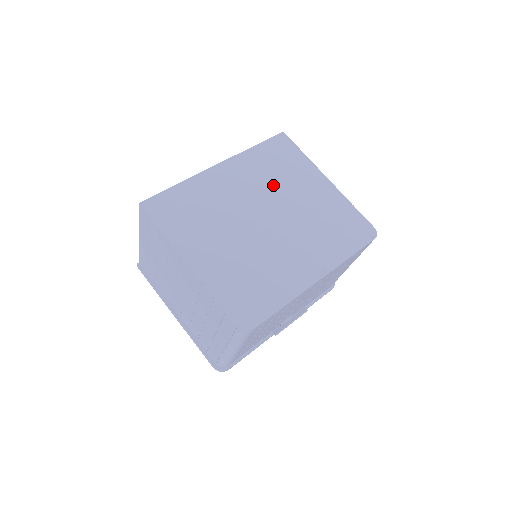
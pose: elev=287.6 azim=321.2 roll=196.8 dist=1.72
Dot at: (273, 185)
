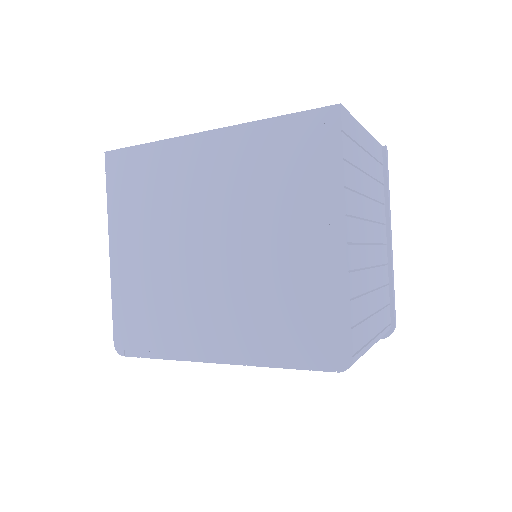
Dot at: (254, 200)
